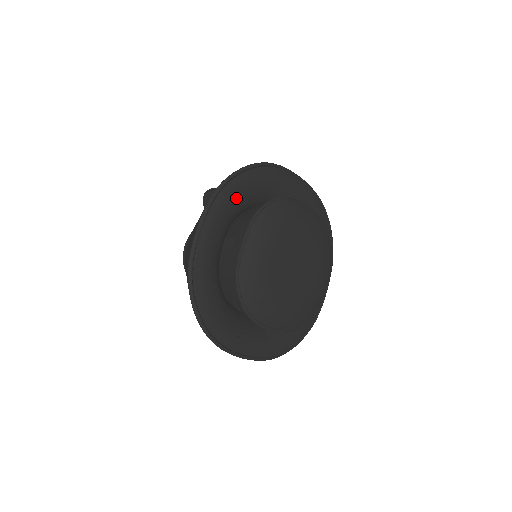
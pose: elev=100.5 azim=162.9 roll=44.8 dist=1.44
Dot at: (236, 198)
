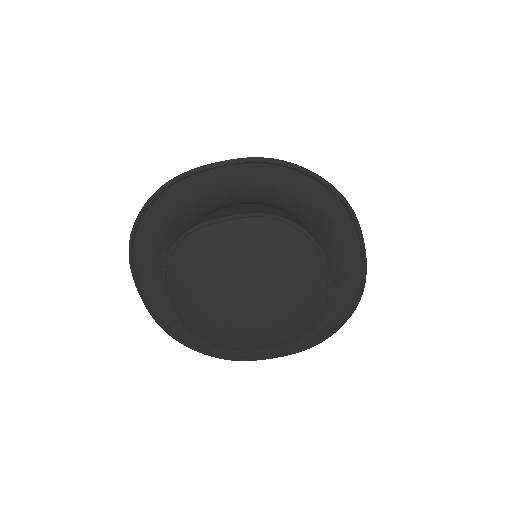
Dot at: (278, 187)
